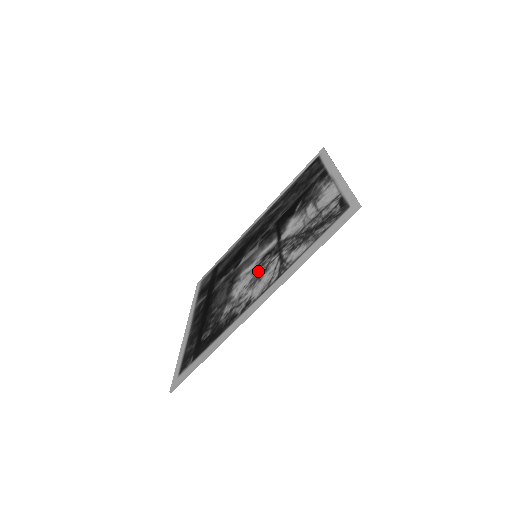
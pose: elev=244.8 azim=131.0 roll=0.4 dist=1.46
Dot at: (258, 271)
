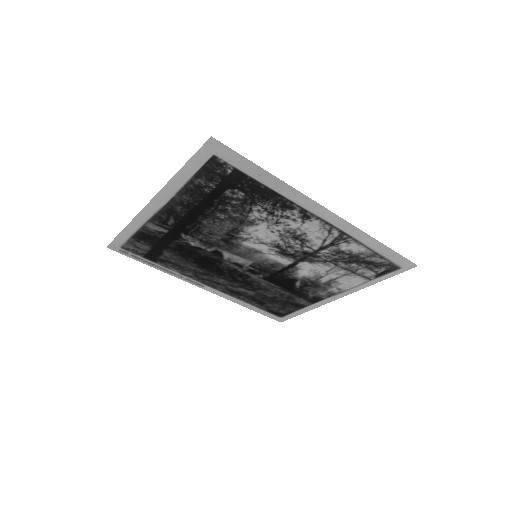
Dot at: (288, 240)
